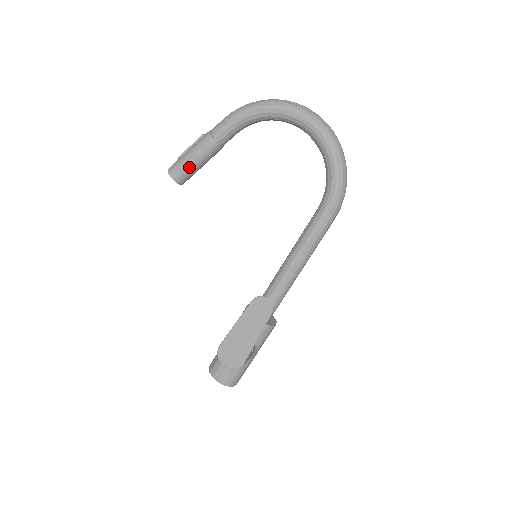
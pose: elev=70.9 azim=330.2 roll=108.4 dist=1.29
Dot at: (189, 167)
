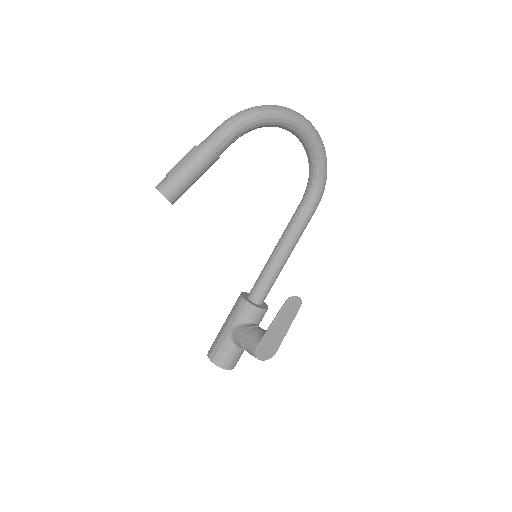
Dot at: (188, 186)
